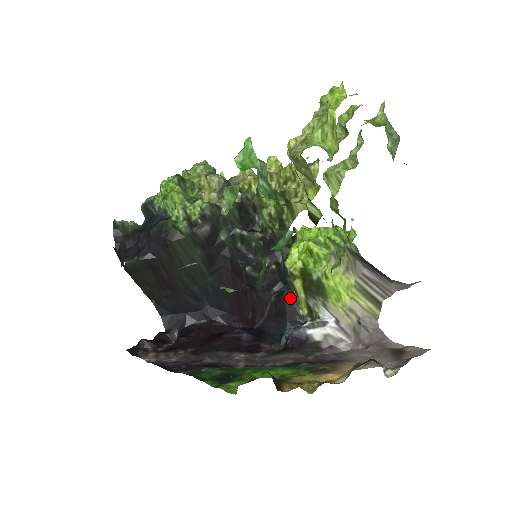
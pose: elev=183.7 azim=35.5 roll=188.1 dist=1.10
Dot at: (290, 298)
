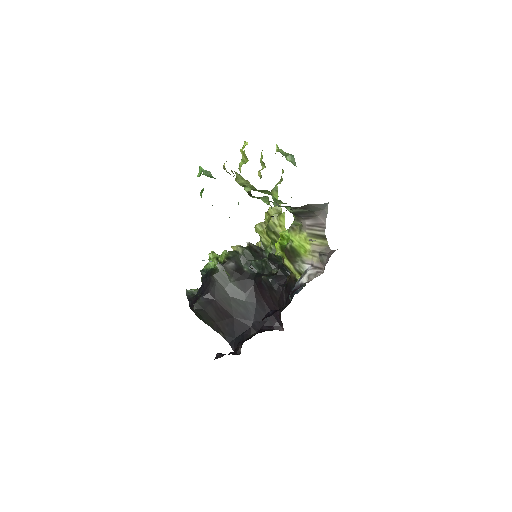
Dot at: (290, 278)
